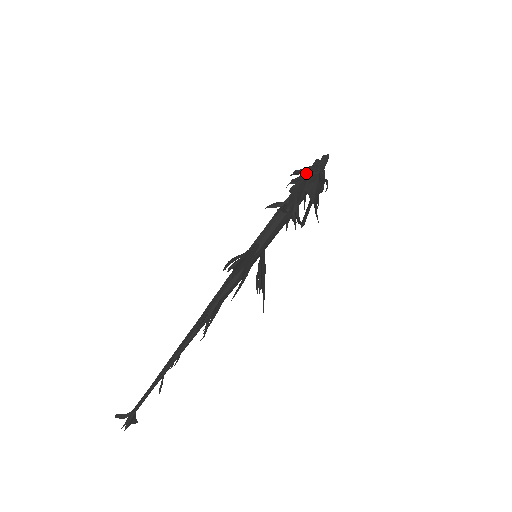
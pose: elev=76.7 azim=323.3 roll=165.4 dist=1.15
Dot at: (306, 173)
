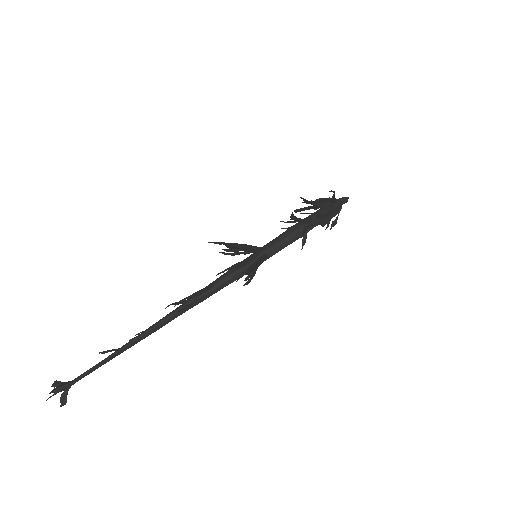
Dot at: occluded
